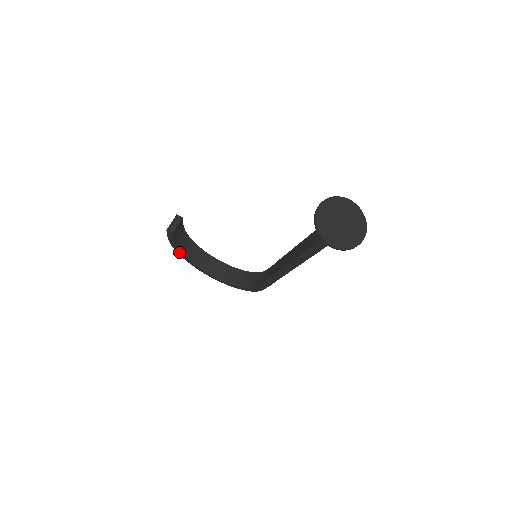
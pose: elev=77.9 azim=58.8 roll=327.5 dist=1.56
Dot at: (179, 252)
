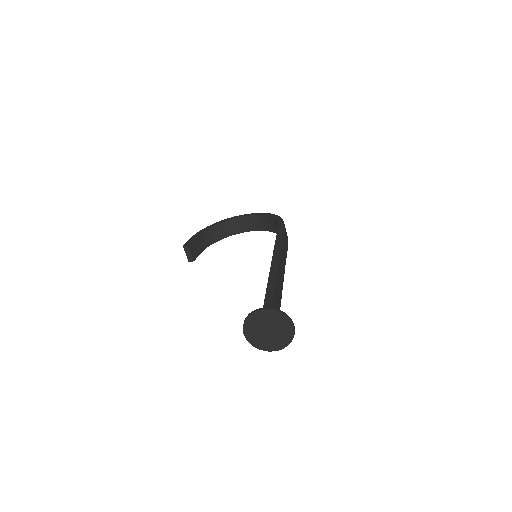
Dot at: (212, 243)
